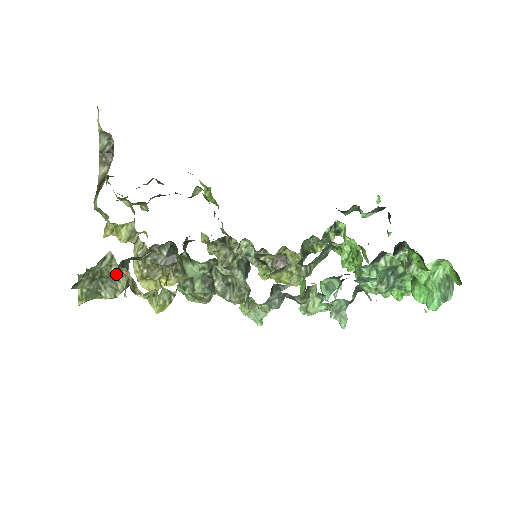
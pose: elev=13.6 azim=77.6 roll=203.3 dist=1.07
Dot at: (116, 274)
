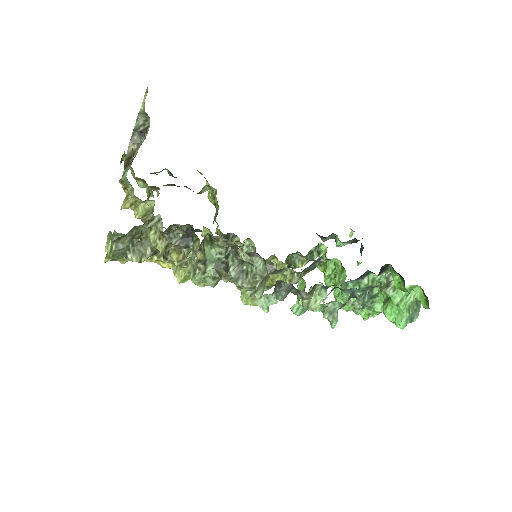
Dot at: (154, 238)
